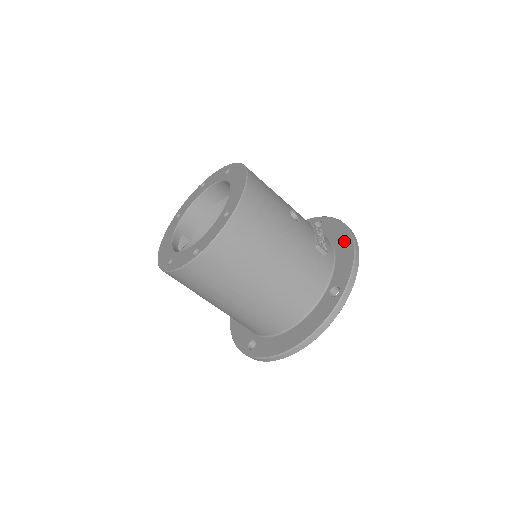
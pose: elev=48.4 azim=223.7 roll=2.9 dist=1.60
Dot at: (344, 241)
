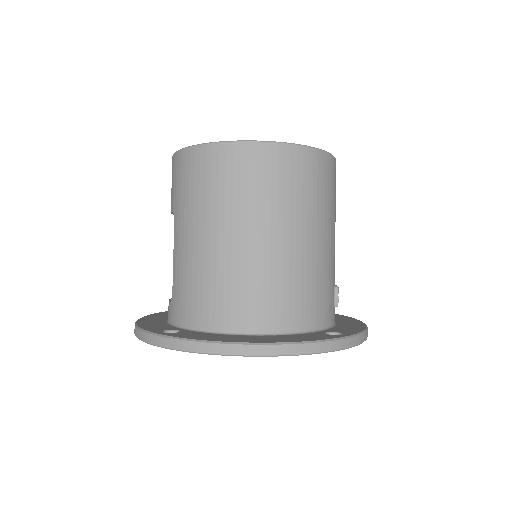
Dot at: (351, 321)
